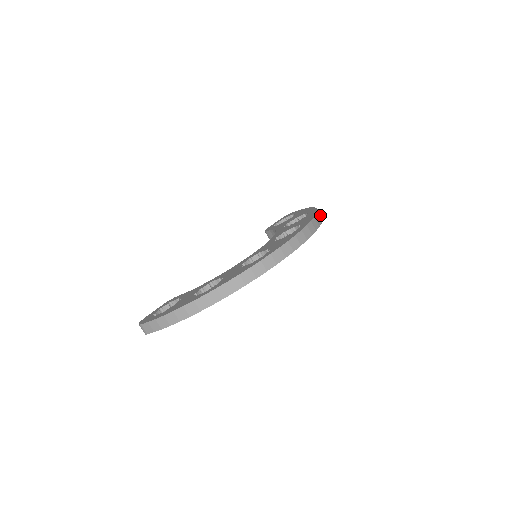
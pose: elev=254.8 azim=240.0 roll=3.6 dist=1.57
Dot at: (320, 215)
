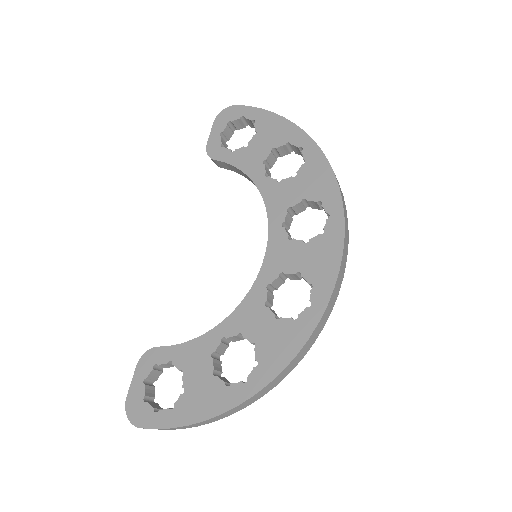
Dot at: occluded
